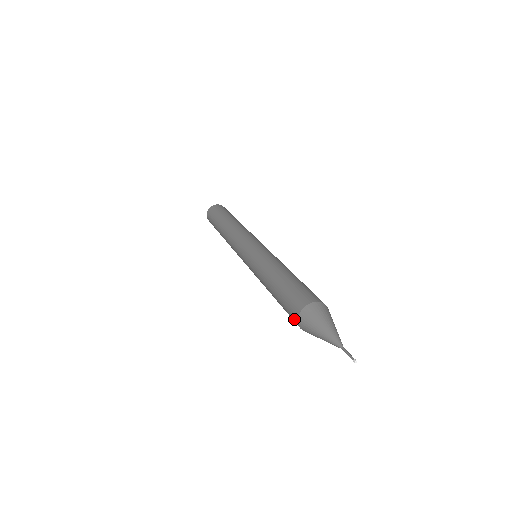
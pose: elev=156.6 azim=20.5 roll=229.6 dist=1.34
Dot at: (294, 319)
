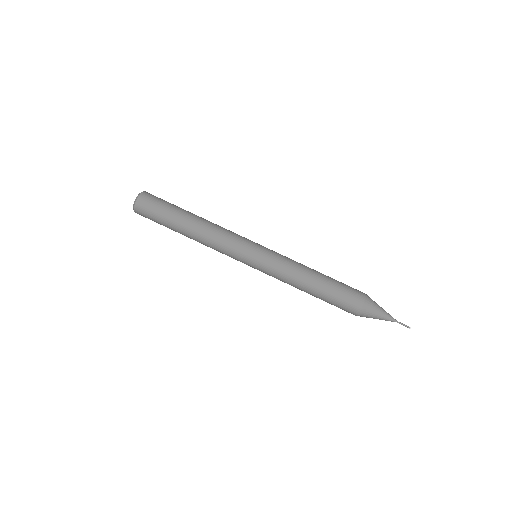
Dot at: (352, 311)
